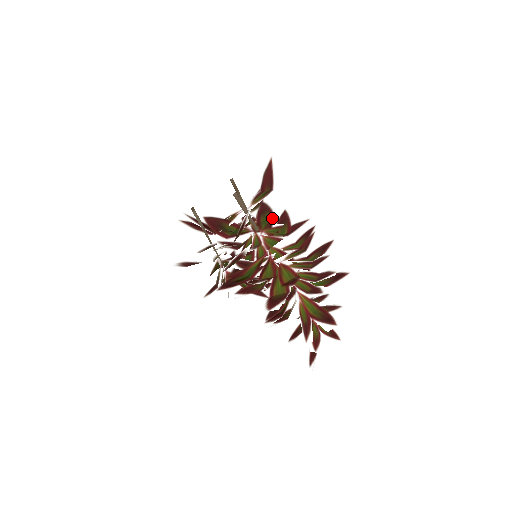
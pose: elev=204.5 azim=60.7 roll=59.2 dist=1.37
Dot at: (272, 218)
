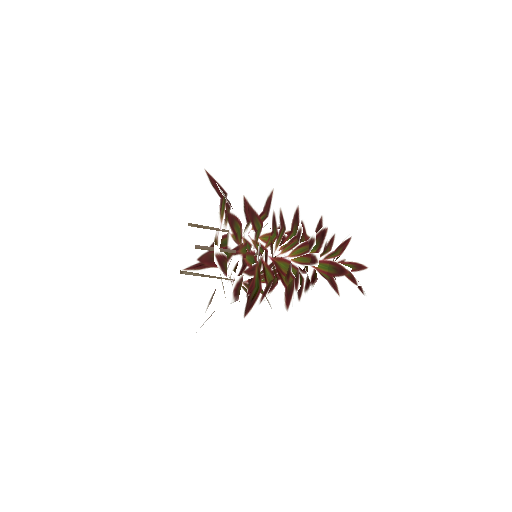
Dot at: (241, 226)
